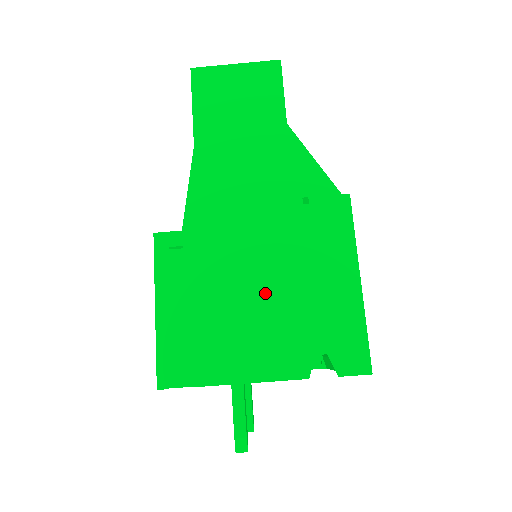
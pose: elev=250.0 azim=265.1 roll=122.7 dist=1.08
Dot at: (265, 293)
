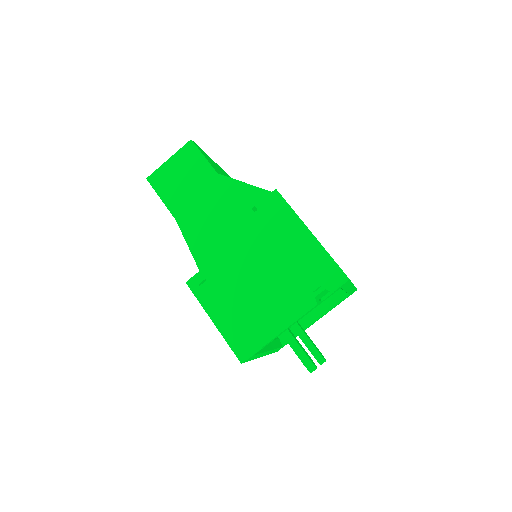
Dot at: (265, 274)
